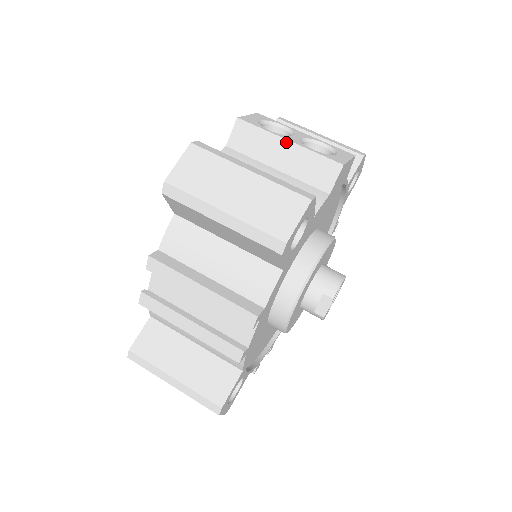
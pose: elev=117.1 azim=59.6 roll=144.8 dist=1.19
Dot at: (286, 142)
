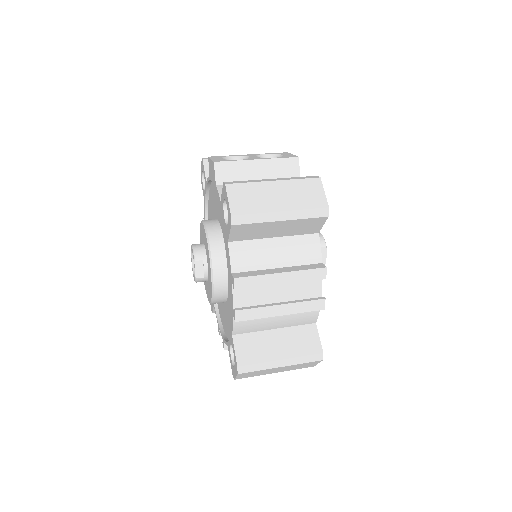
Dot at: (256, 161)
